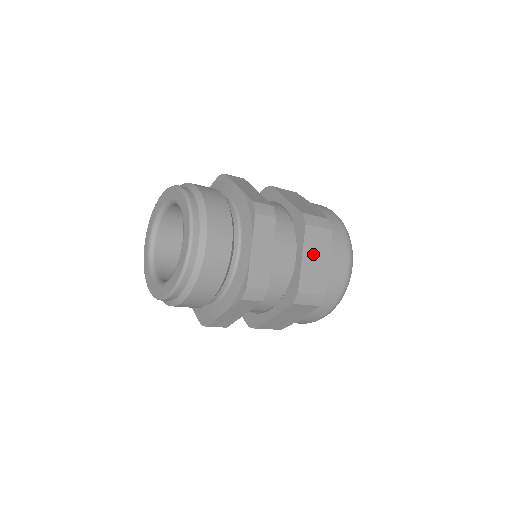
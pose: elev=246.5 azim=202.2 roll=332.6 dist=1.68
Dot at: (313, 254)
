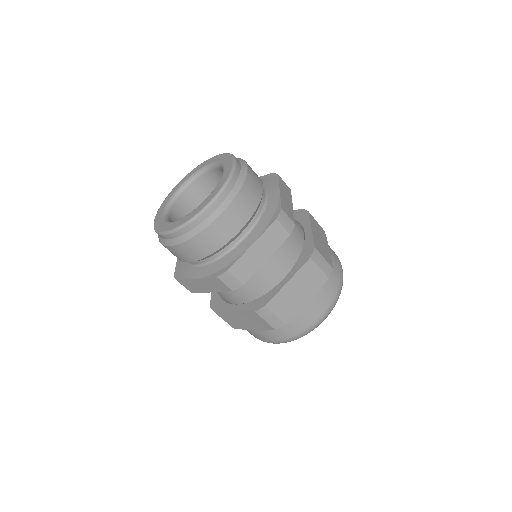
Dot at: (299, 285)
